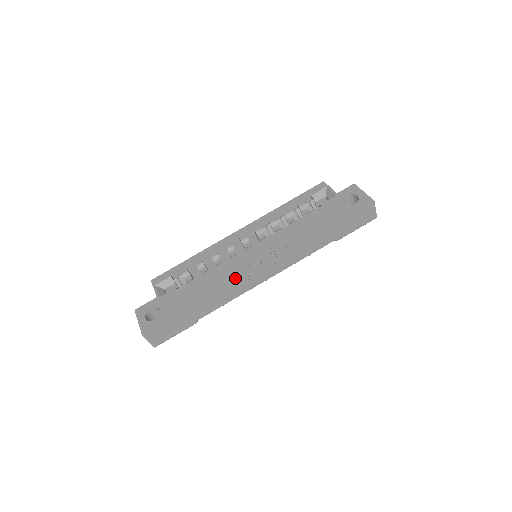
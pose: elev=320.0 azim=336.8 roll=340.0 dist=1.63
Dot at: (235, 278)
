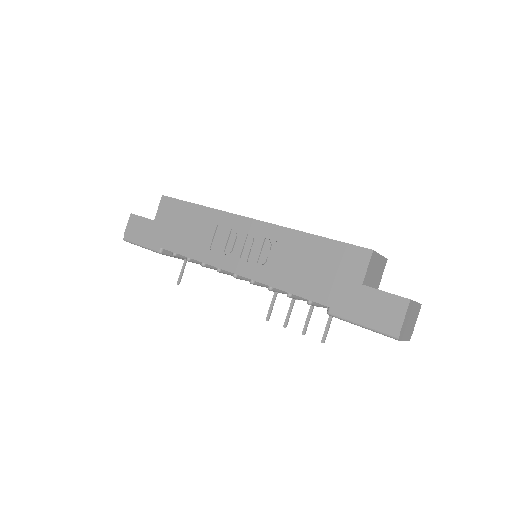
Dot at: (218, 236)
